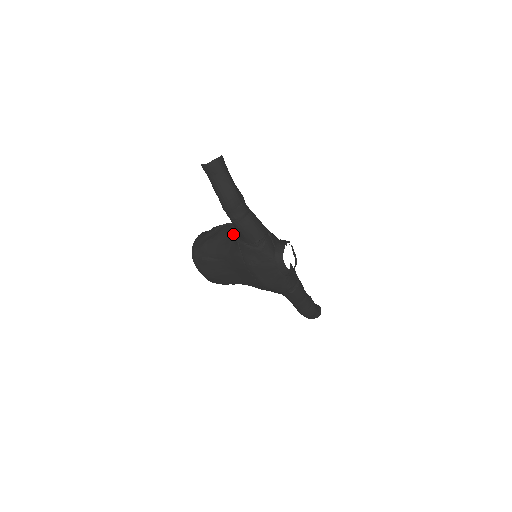
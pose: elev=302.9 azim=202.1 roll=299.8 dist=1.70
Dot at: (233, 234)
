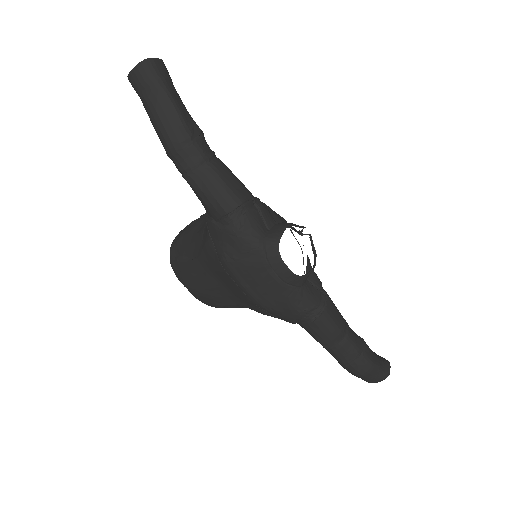
Dot at: occluded
